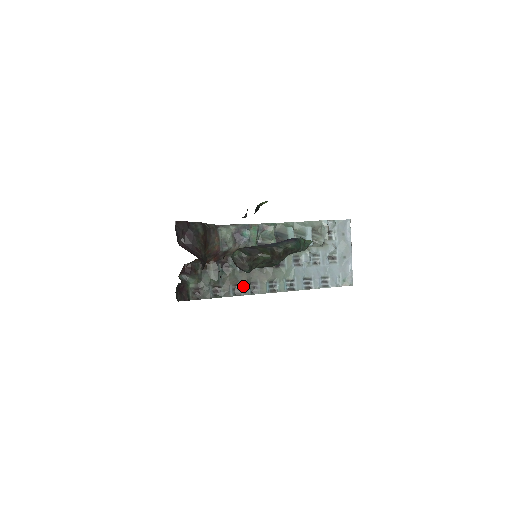
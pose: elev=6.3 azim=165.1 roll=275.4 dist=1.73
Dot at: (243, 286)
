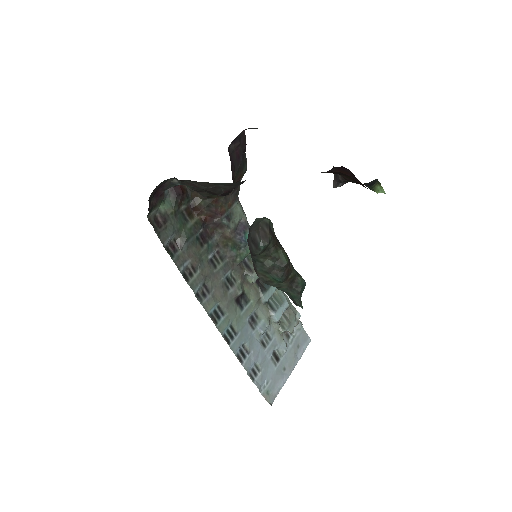
Dot at: (198, 277)
